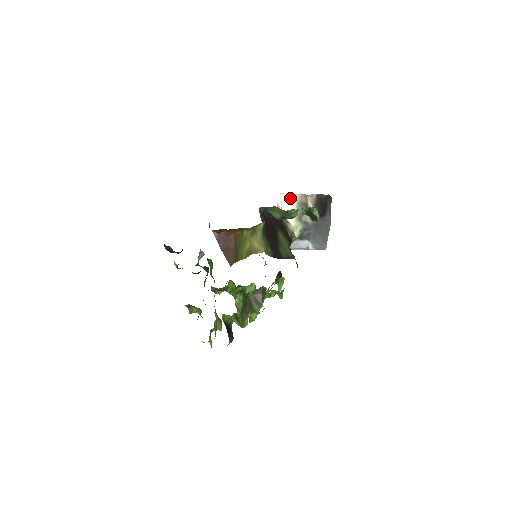
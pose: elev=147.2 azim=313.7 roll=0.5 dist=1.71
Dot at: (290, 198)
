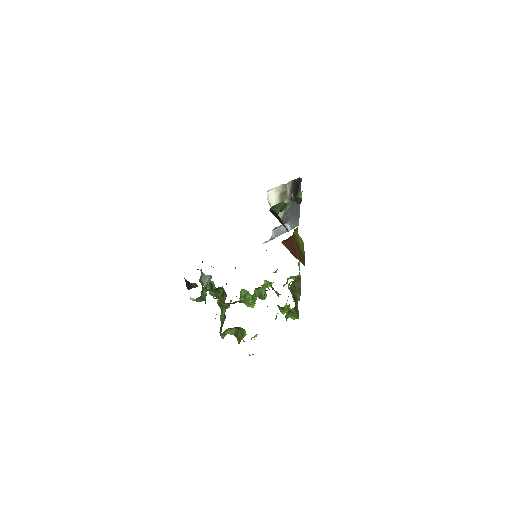
Dot at: (274, 192)
